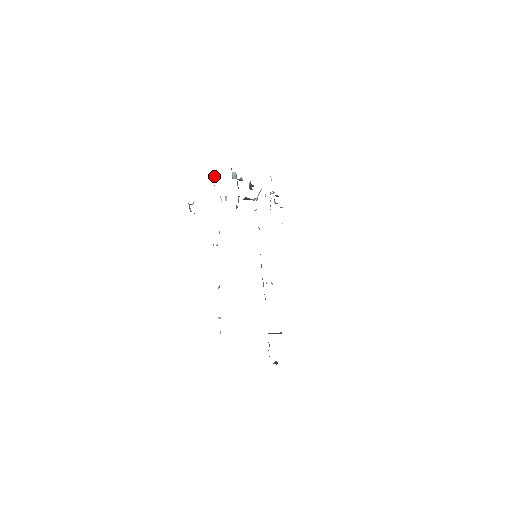
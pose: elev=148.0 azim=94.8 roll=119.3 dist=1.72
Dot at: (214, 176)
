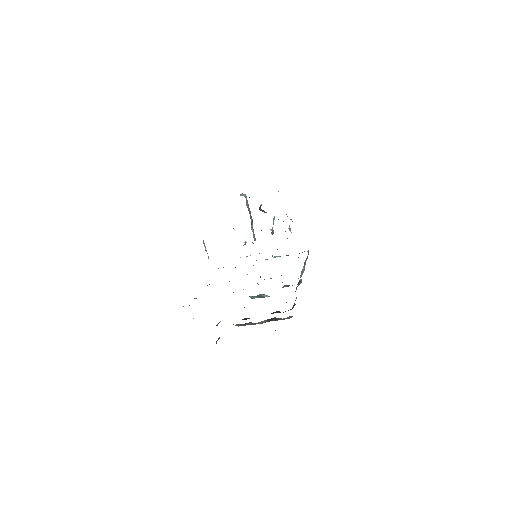
Dot at: occluded
